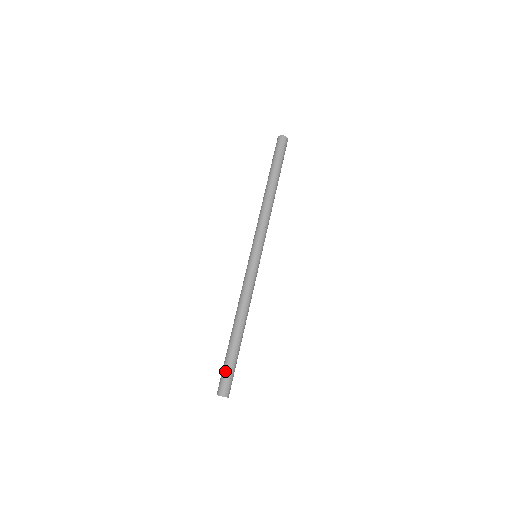
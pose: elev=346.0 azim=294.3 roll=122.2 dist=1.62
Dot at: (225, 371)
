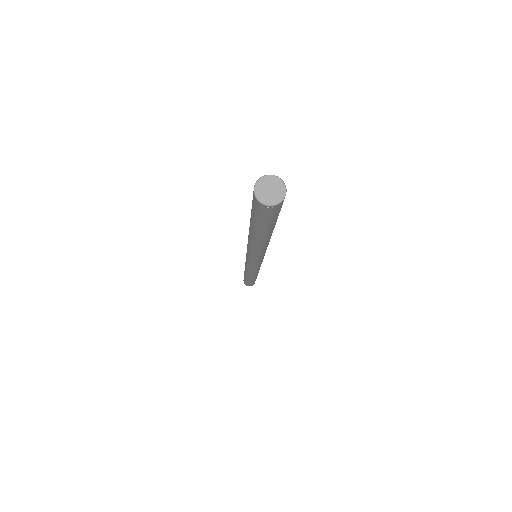
Dot at: occluded
